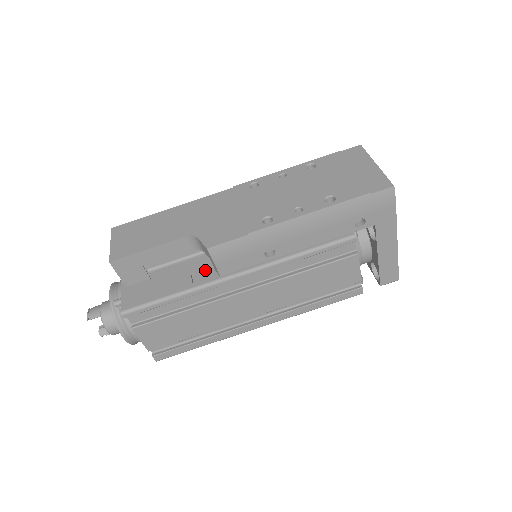
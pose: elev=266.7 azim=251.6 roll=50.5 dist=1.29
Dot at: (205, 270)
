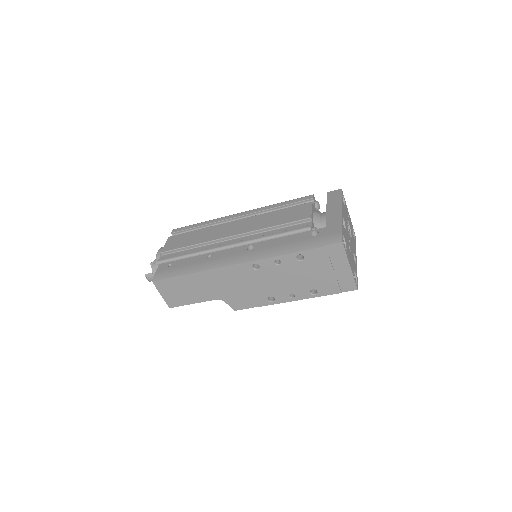
Dot at: occluded
